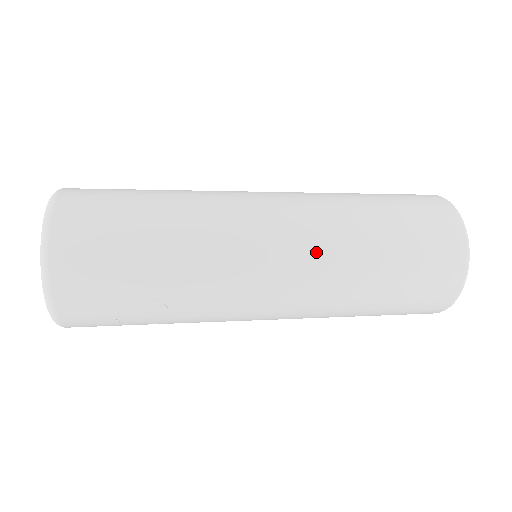
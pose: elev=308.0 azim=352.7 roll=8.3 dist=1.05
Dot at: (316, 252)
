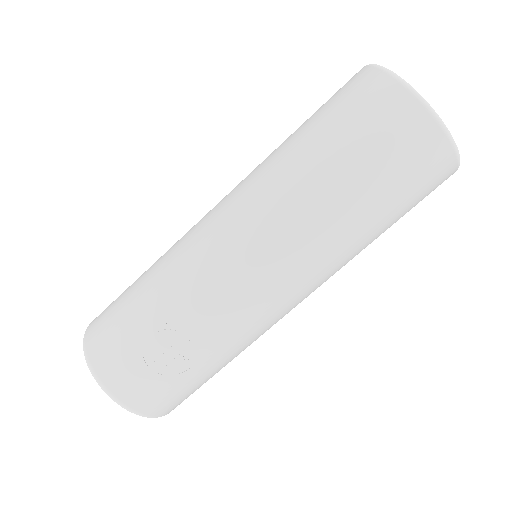
Dot at: (251, 195)
